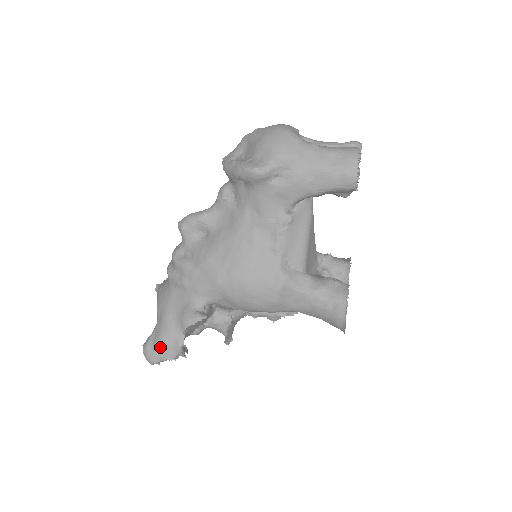
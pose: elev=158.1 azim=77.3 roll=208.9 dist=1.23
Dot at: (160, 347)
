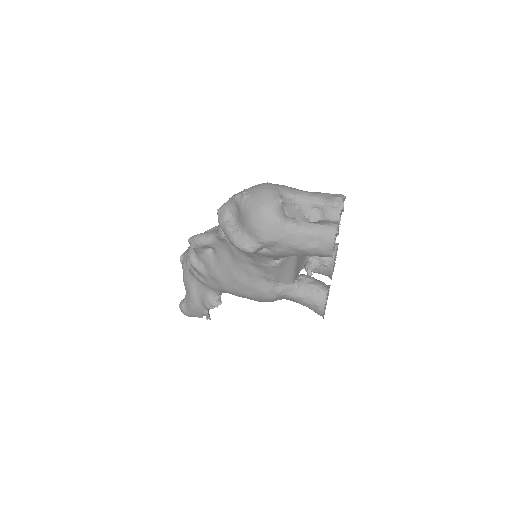
Dot at: (191, 312)
